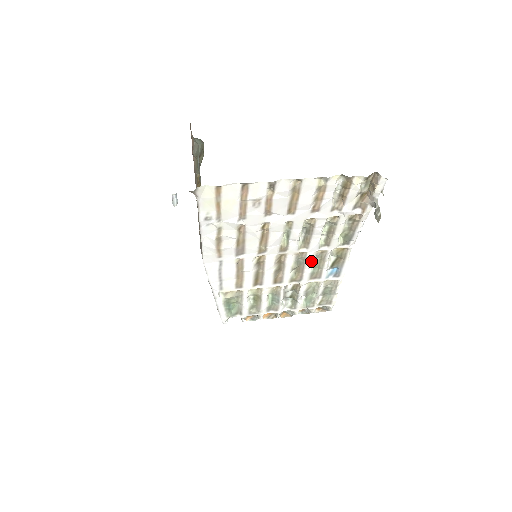
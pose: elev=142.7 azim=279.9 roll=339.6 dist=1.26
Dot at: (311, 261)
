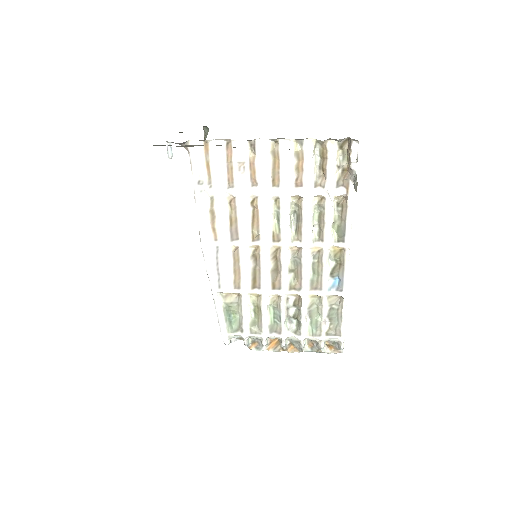
Dot at: (308, 262)
